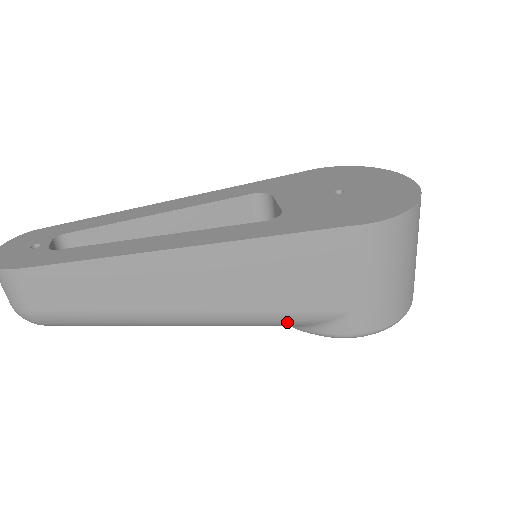
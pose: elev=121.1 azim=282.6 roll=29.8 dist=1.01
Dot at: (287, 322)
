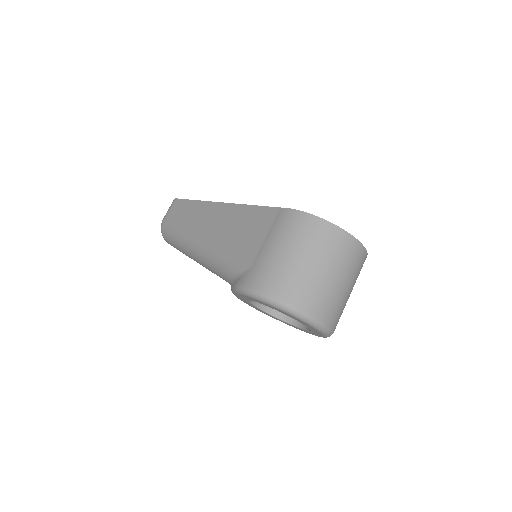
Dot at: (225, 265)
